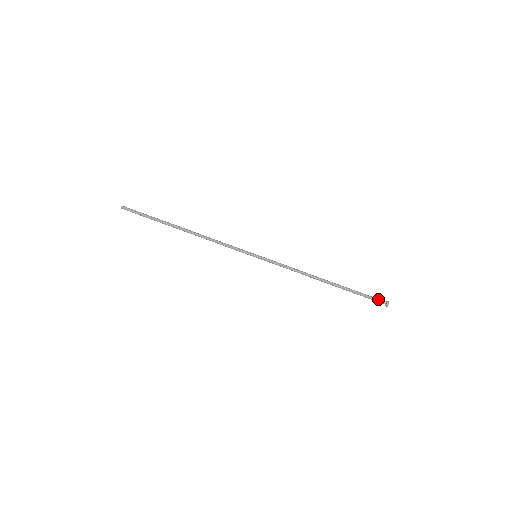
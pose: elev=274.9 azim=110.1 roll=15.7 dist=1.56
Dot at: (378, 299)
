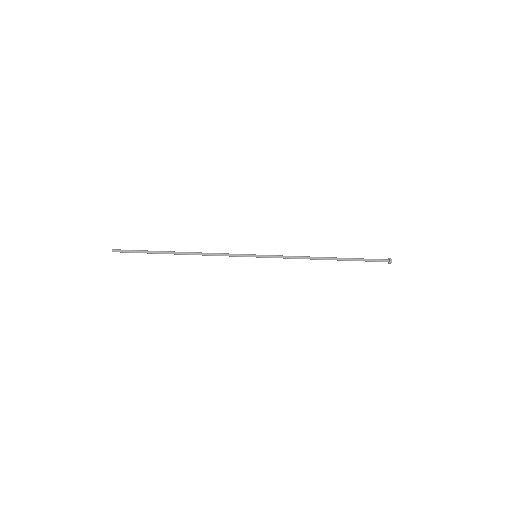
Dot at: occluded
